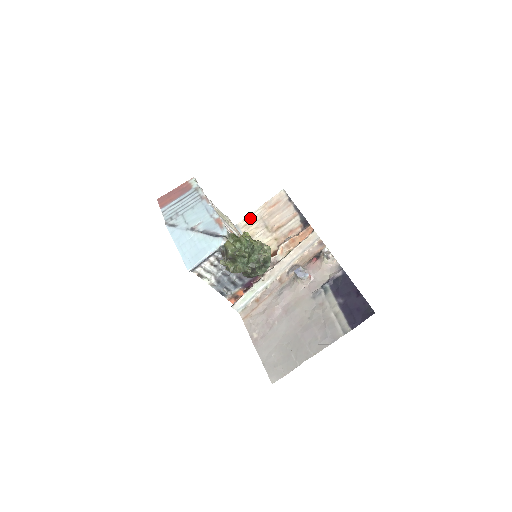
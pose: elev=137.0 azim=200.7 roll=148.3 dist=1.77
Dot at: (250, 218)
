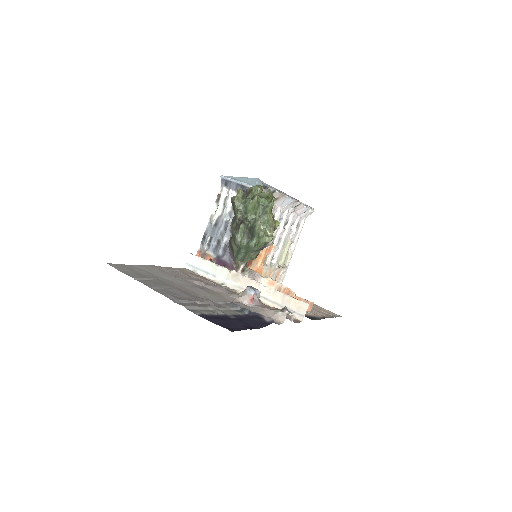
Dot at: occluded
